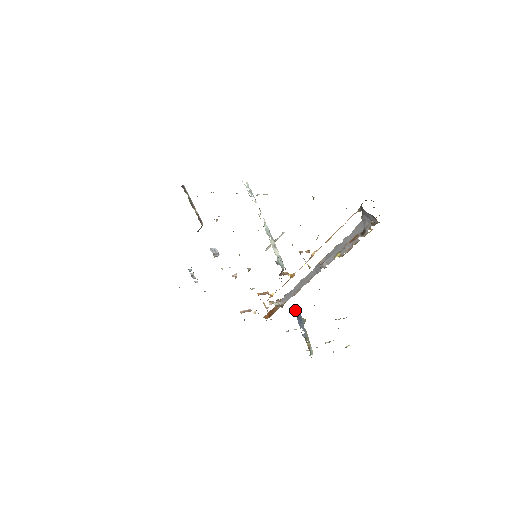
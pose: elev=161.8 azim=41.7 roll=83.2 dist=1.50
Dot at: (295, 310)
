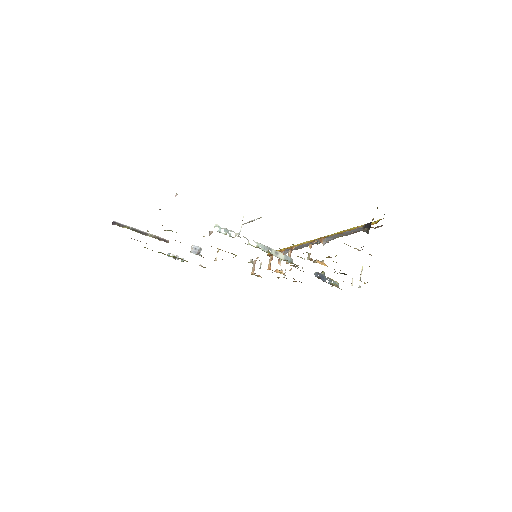
Dot at: (316, 276)
